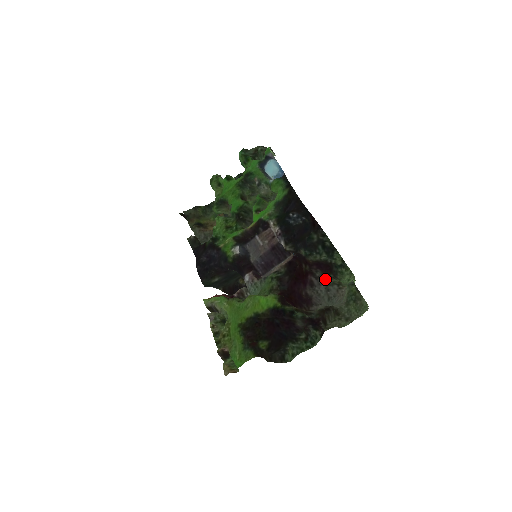
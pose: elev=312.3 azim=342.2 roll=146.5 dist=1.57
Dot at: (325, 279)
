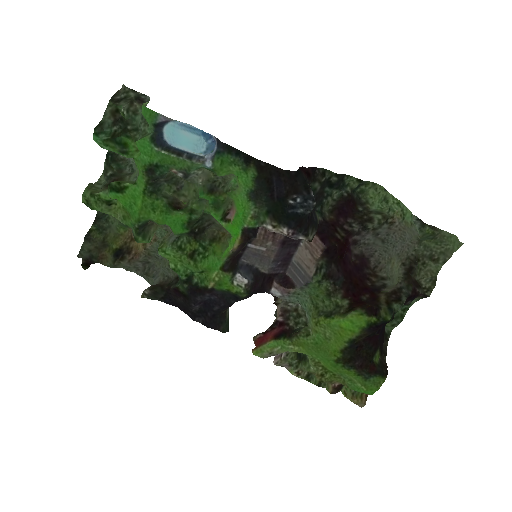
Dot at: (368, 227)
